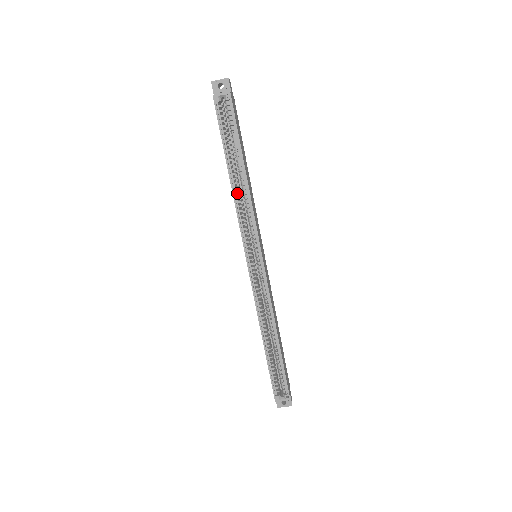
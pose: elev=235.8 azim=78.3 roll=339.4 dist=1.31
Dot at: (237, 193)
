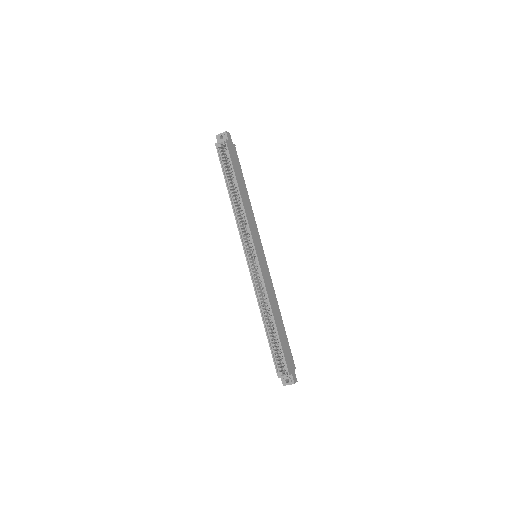
Dot at: (236, 208)
